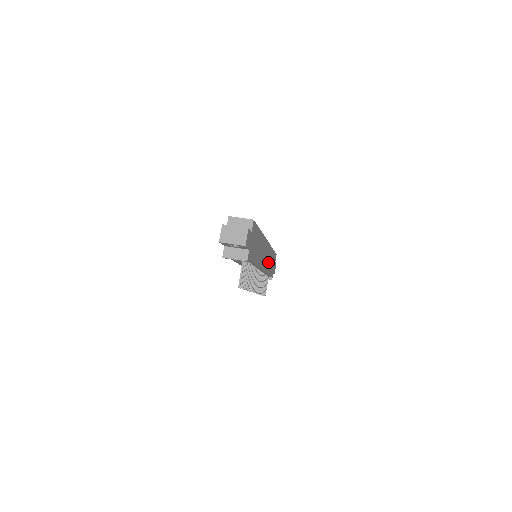
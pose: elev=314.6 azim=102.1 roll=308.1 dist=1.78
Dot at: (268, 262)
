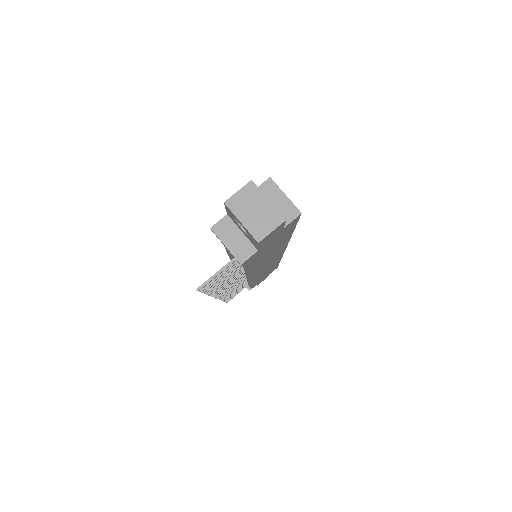
Dot at: (263, 272)
